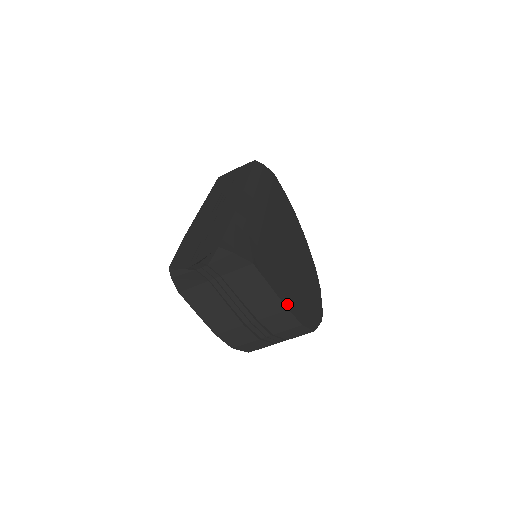
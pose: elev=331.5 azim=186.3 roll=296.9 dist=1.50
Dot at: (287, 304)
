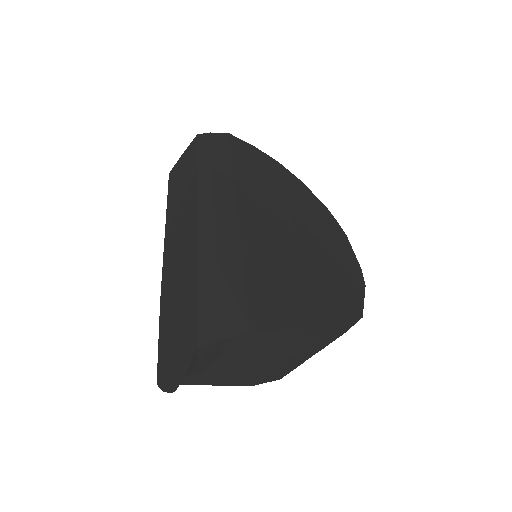
Dot at: (316, 330)
